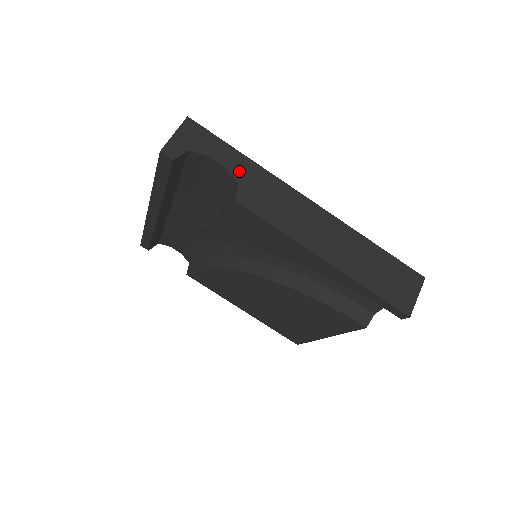
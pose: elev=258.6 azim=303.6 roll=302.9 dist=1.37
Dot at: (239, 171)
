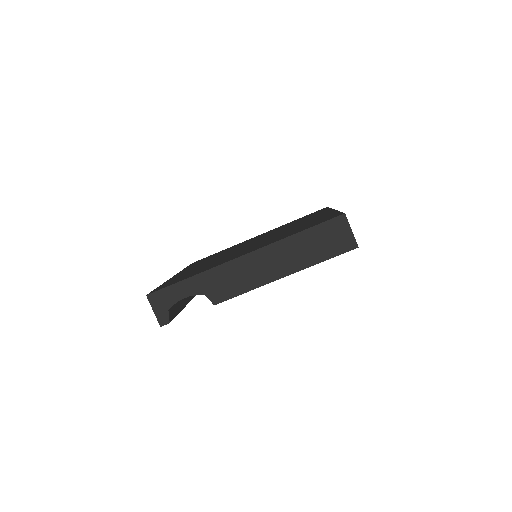
Dot at: (197, 289)
